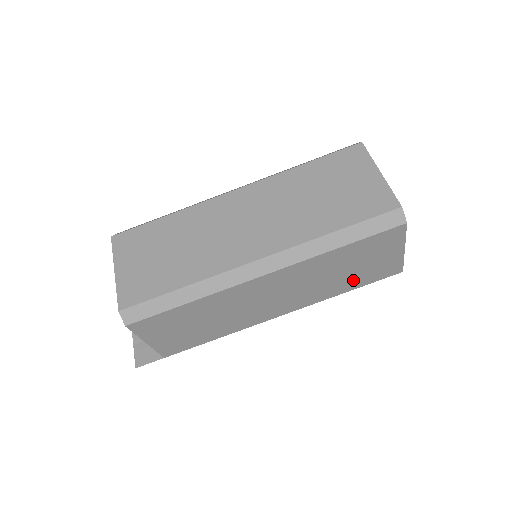
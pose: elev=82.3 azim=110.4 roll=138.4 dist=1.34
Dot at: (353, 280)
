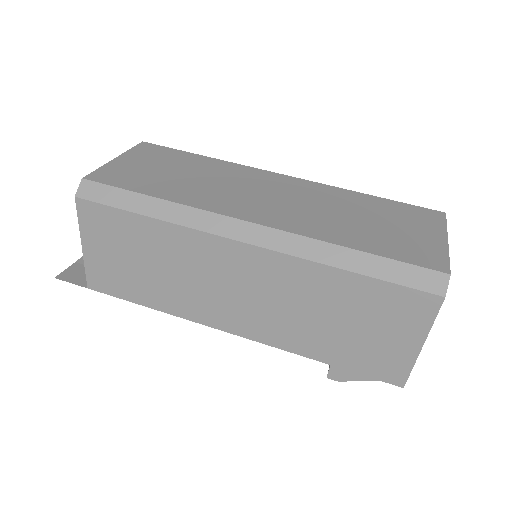
Dot at: (338, 347)
